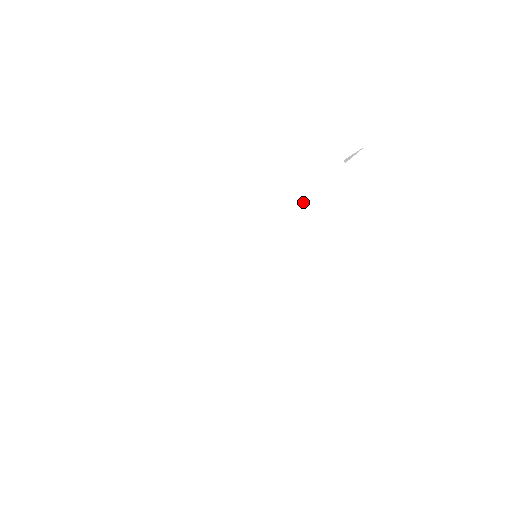
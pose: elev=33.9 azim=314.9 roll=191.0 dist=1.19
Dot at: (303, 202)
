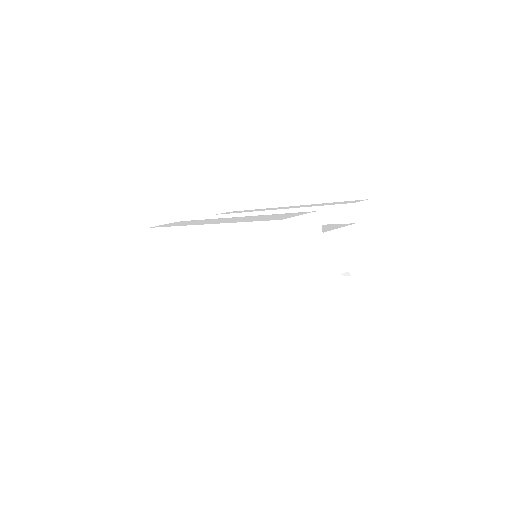
Dot at: (273, 248)
